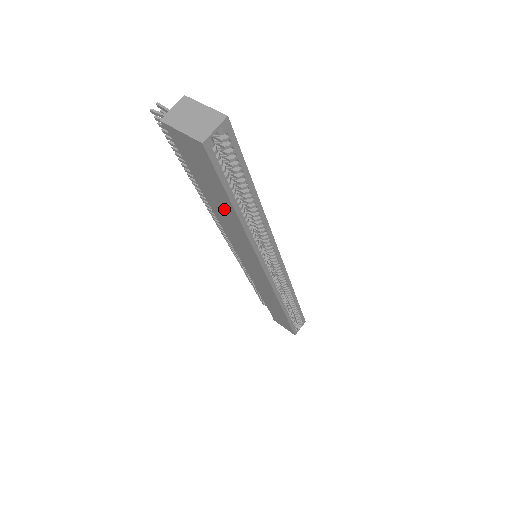
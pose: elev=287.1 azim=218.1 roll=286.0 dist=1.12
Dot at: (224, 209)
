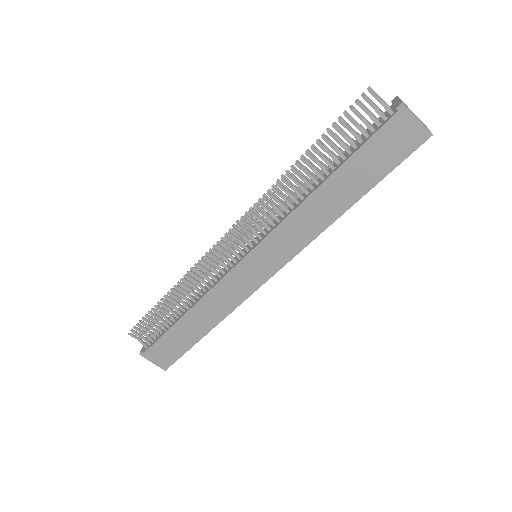
Dot at: (344, 193)
